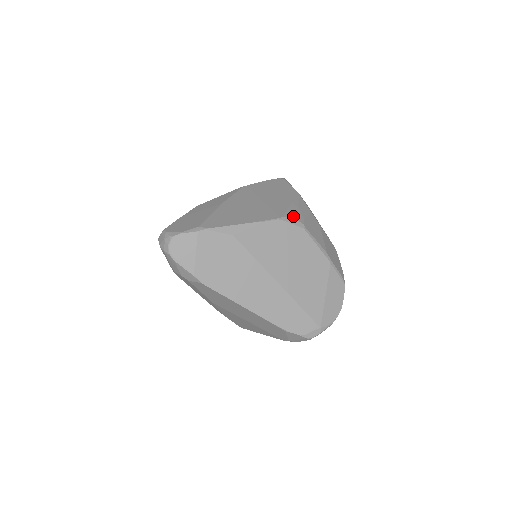
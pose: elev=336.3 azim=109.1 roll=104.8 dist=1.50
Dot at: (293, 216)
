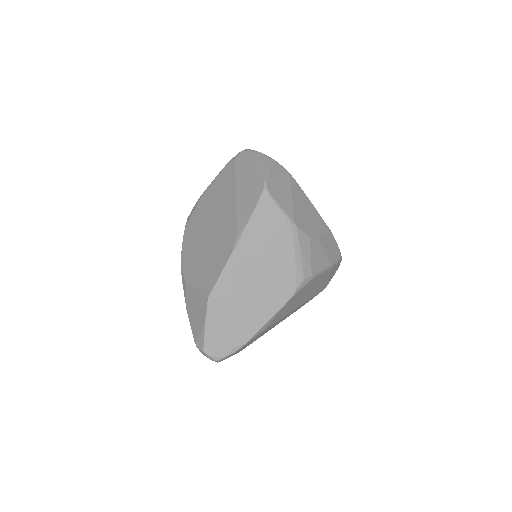
Dot at: (303, 278)
